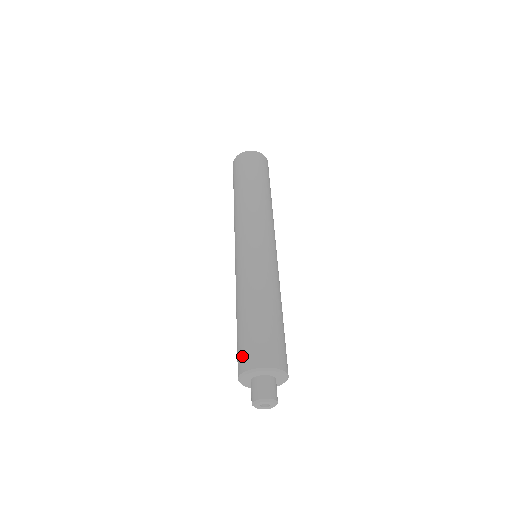
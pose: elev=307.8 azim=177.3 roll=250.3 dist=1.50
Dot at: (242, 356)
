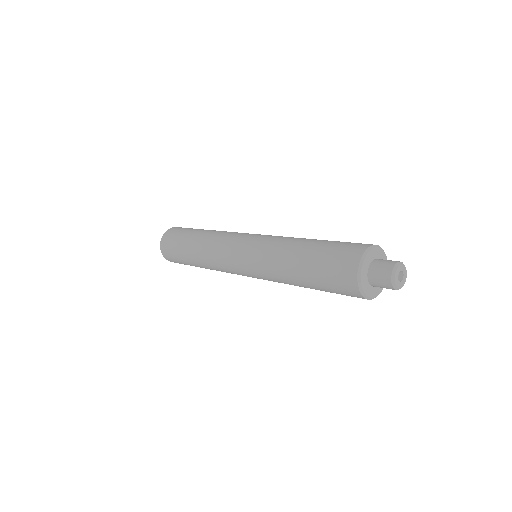
Dot at: (347, 250)
